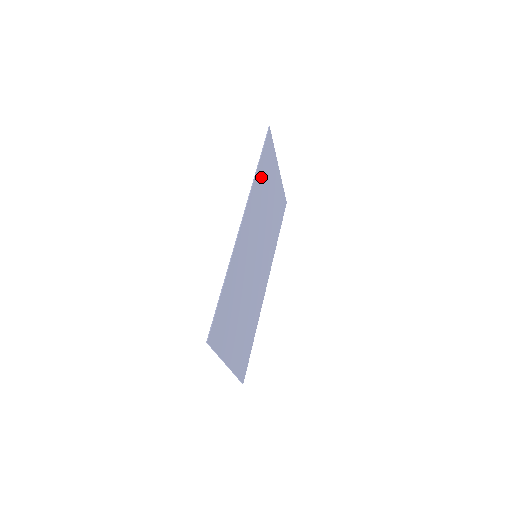
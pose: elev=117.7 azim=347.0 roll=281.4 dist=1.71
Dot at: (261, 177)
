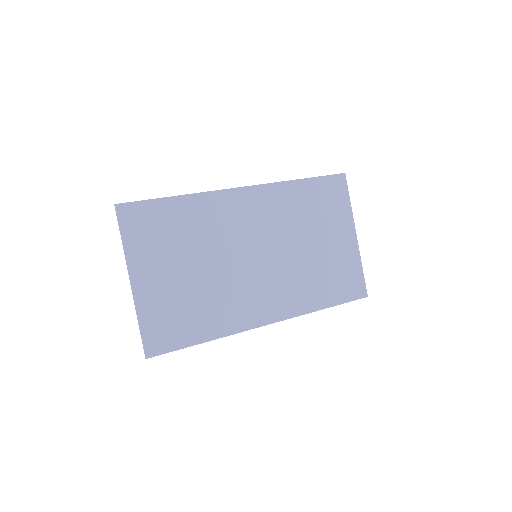
Dot at: (305, 196)
